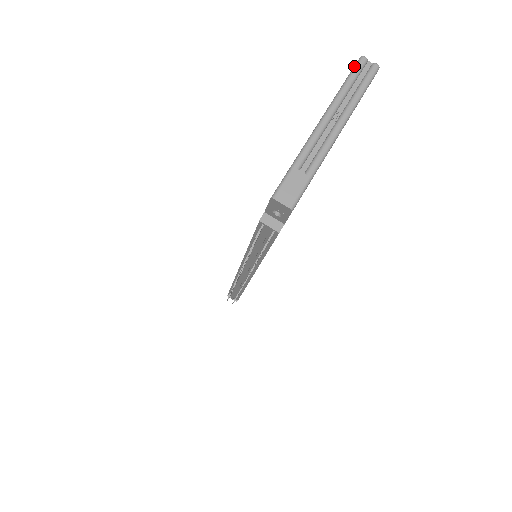
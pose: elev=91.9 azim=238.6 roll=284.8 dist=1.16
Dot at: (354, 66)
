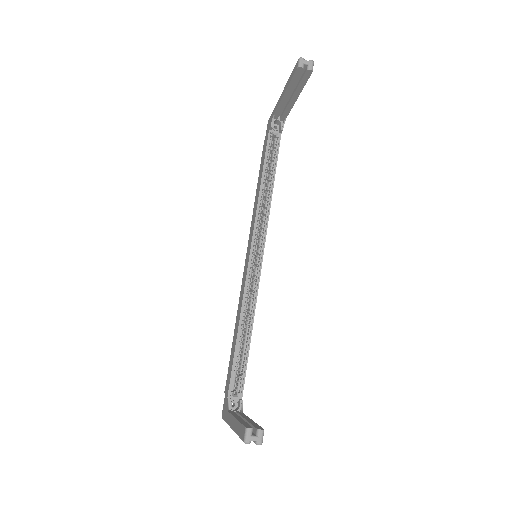
Dot at: (241, 439)
